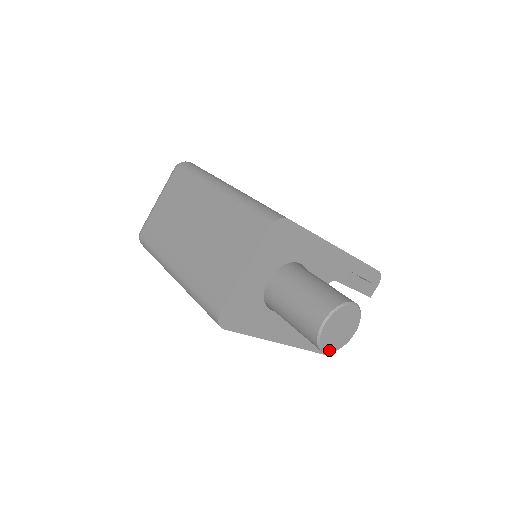
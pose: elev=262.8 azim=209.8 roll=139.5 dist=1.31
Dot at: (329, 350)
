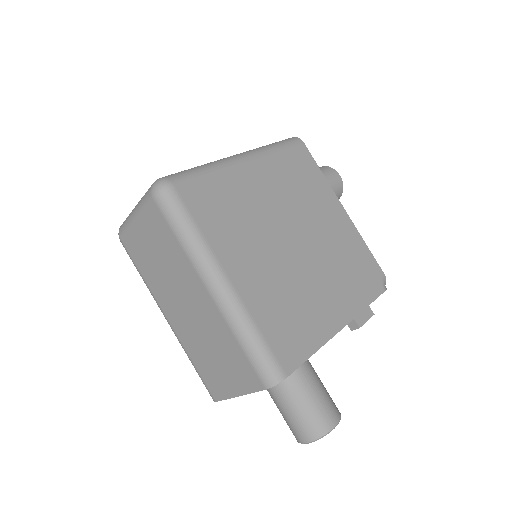
Dot at: occluded
